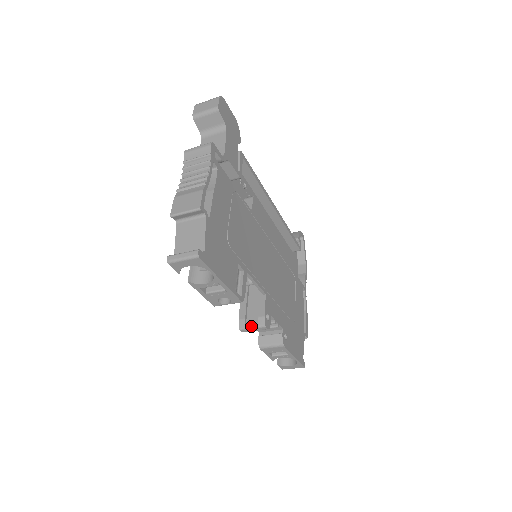
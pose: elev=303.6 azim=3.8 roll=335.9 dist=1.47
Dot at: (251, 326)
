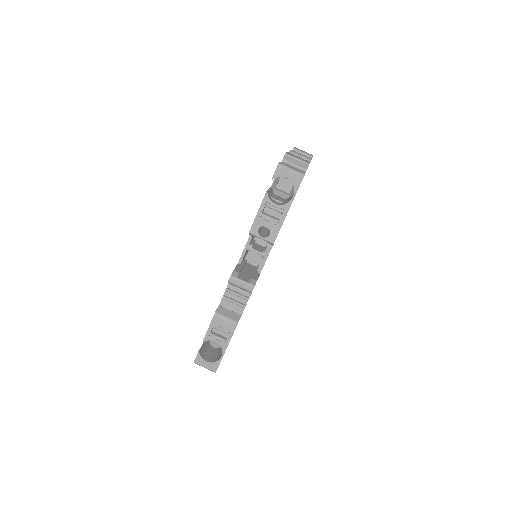
Dot at: (242, 279)
